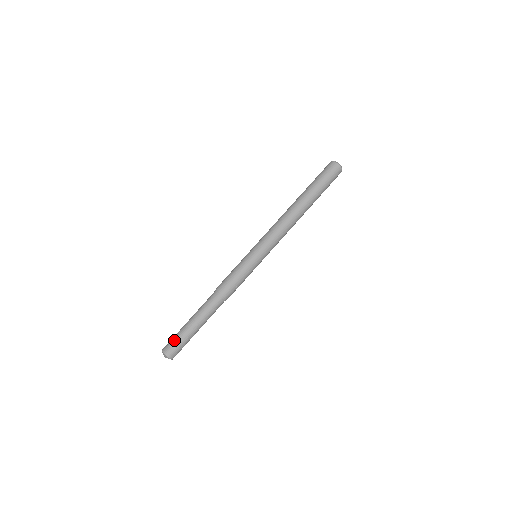
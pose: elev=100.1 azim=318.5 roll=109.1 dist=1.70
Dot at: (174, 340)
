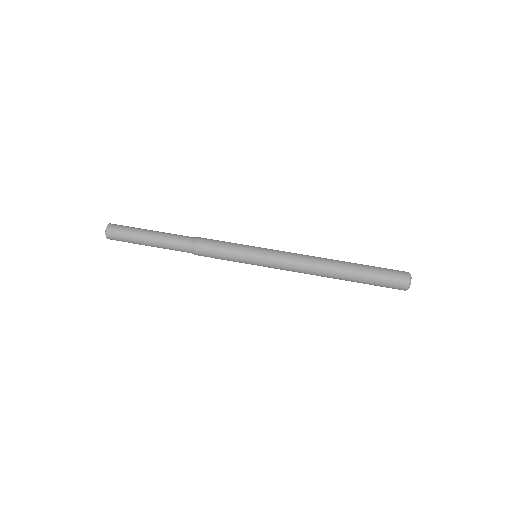
Dot at: (123, 232)
